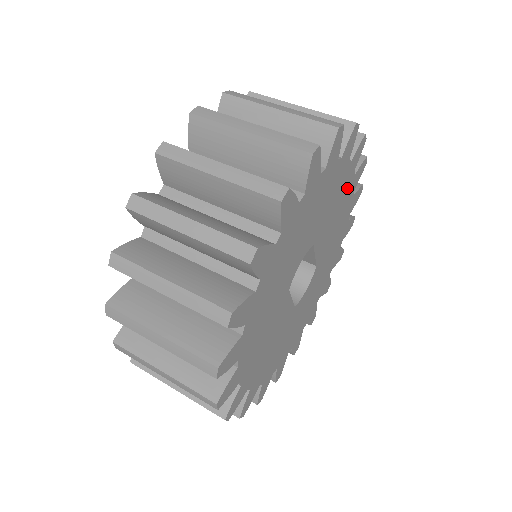
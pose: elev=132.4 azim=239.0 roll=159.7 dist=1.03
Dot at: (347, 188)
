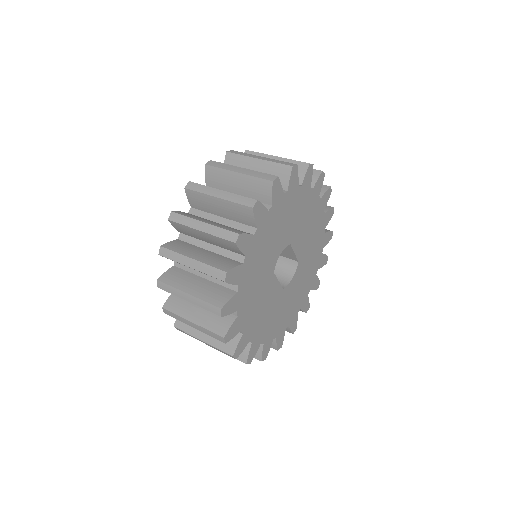
Dot at: (315, 207)
